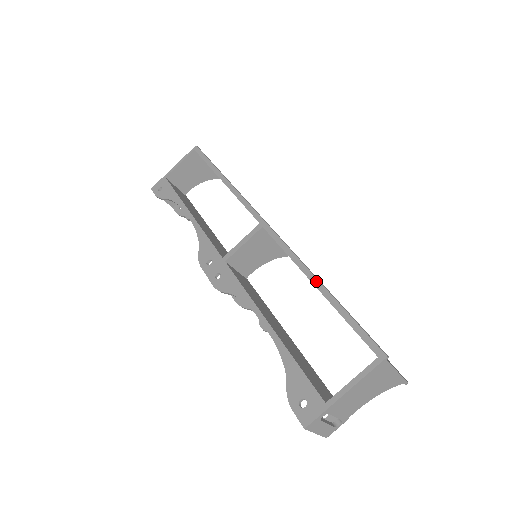
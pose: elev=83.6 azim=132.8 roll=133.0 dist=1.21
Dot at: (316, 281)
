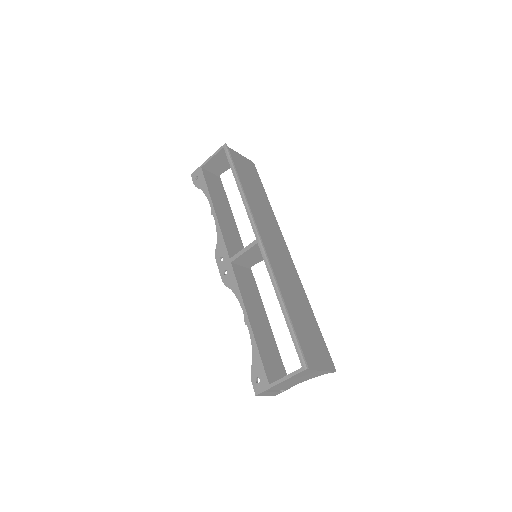
Dot at: (281, 301)
